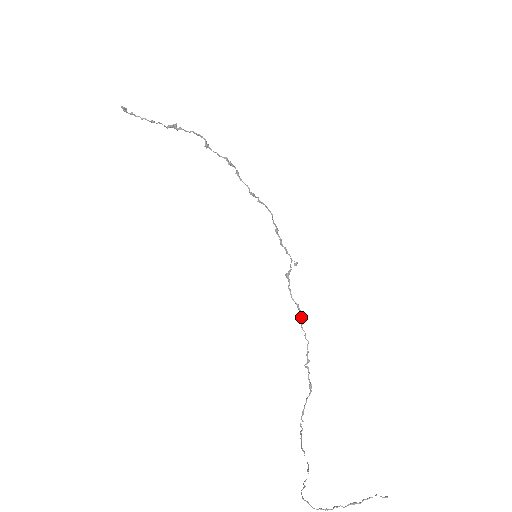
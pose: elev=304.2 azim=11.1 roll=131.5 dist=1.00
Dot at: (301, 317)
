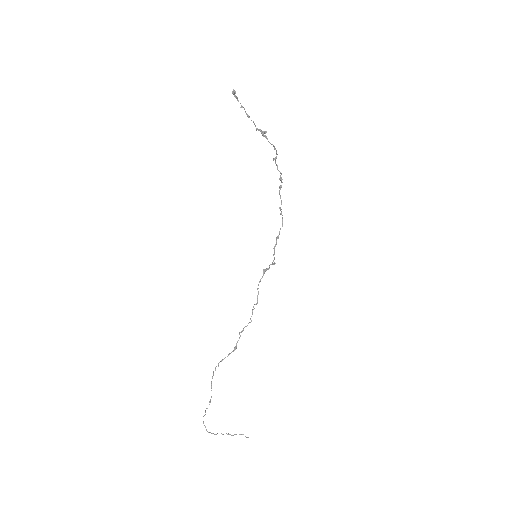
Dot at: (256, 304)
